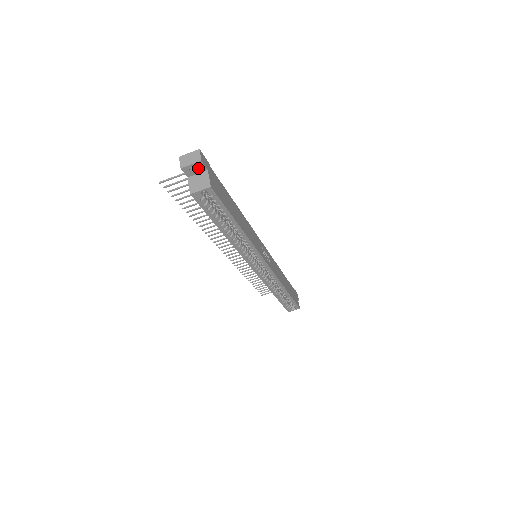
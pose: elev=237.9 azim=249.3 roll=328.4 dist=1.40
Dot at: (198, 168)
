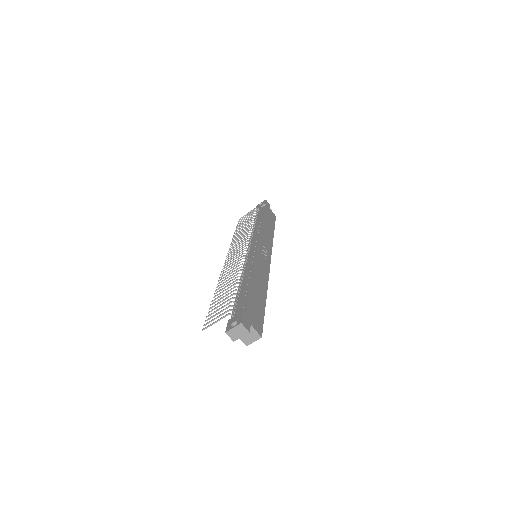
Dot at: occluded
